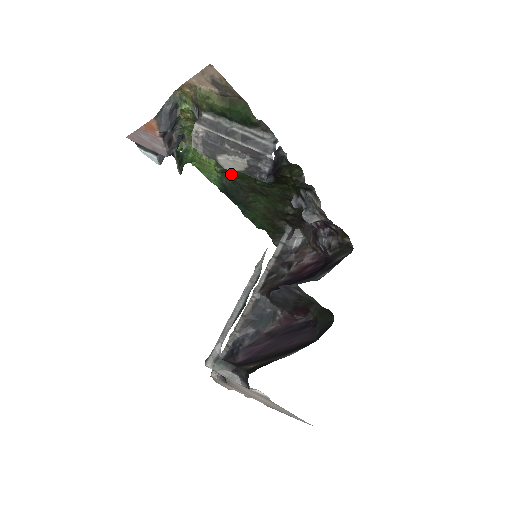
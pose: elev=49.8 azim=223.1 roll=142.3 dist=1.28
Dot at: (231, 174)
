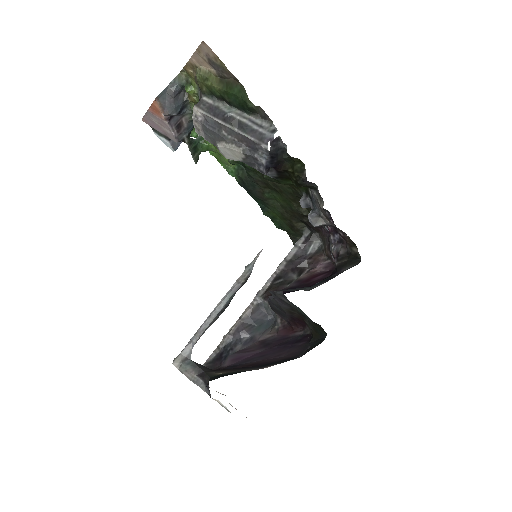
Dot at: (244, 166)
